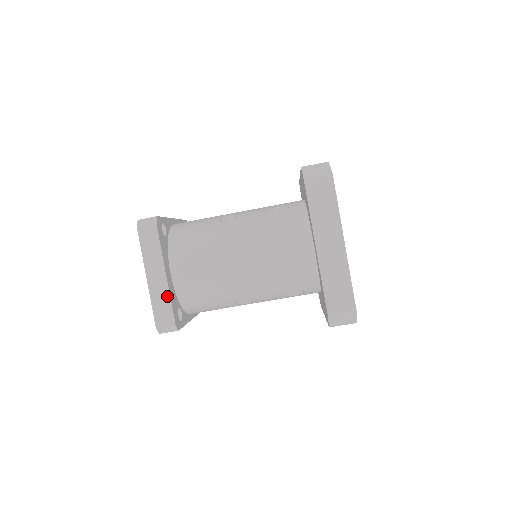
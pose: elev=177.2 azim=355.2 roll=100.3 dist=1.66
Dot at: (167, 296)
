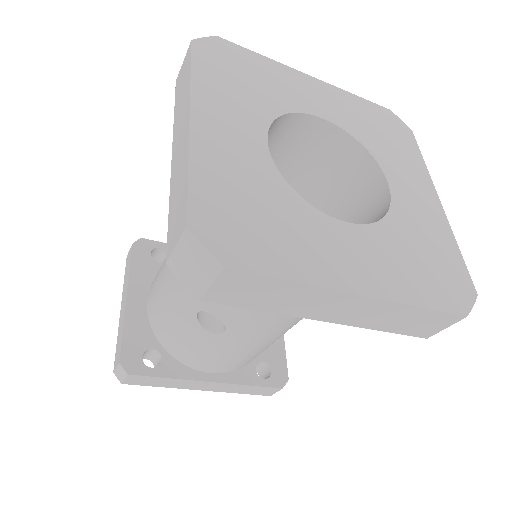
Dot at: (123, 326)
